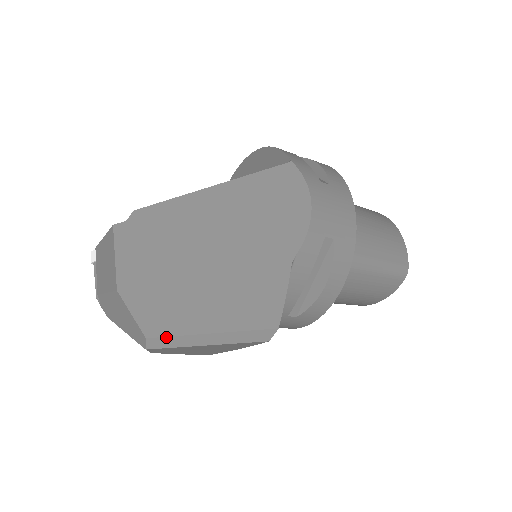
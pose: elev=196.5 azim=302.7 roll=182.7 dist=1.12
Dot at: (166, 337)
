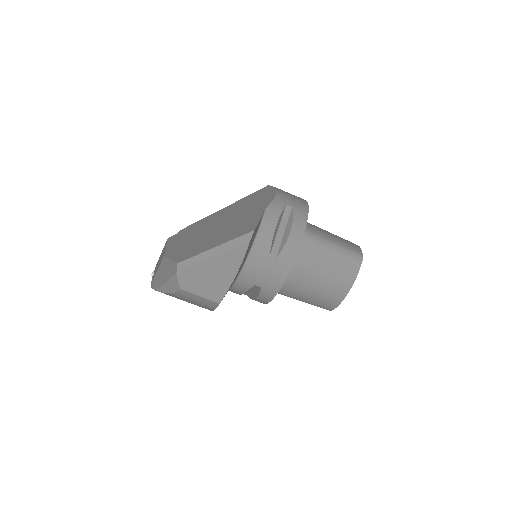
Dot at: (189, 258)
